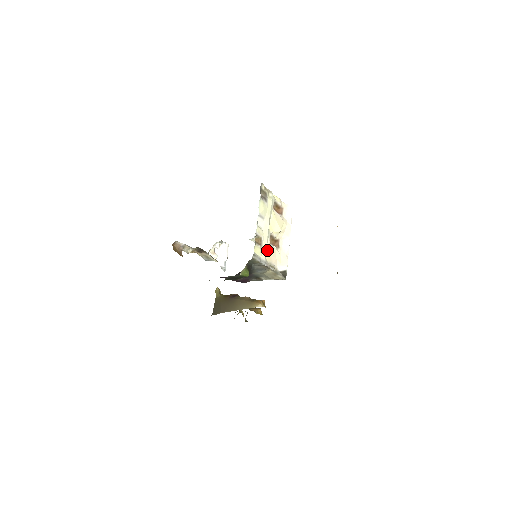
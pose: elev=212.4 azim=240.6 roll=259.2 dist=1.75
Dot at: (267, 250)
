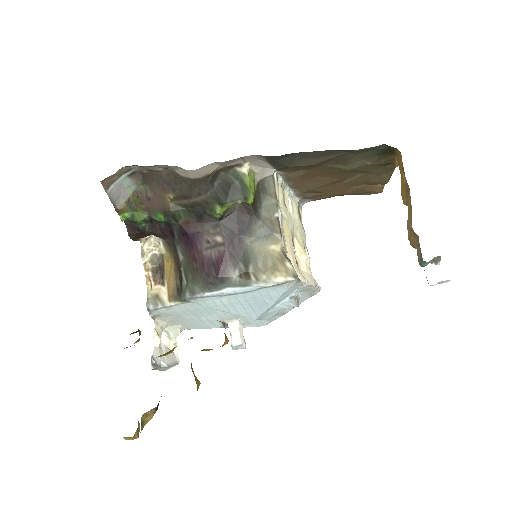
Dot at: (286, 225)
